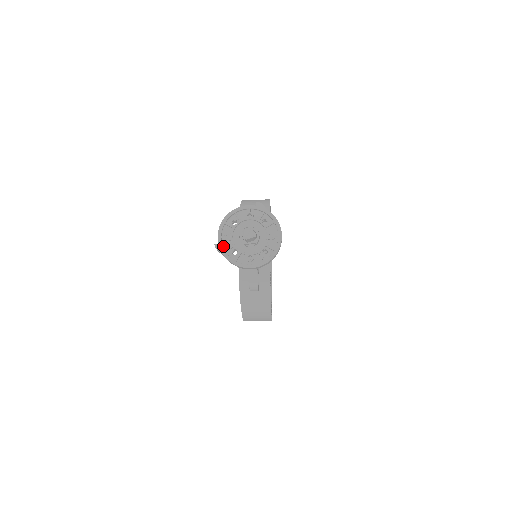
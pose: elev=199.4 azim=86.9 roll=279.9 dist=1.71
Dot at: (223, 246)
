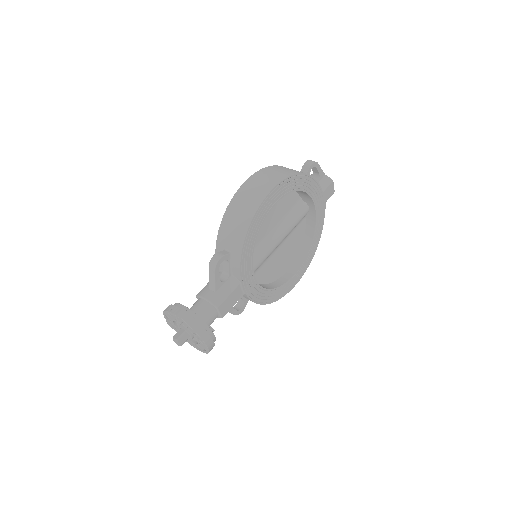
Dot at: occluded
